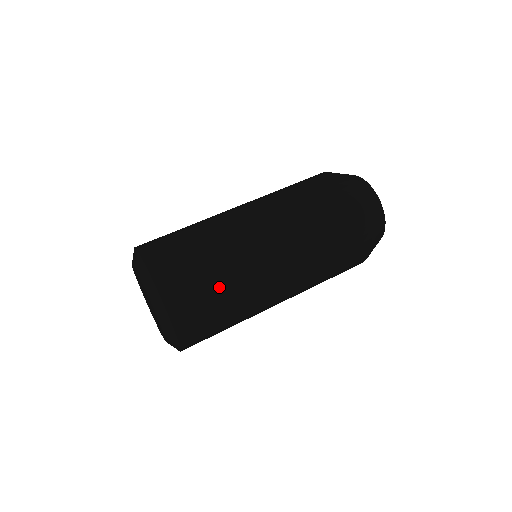
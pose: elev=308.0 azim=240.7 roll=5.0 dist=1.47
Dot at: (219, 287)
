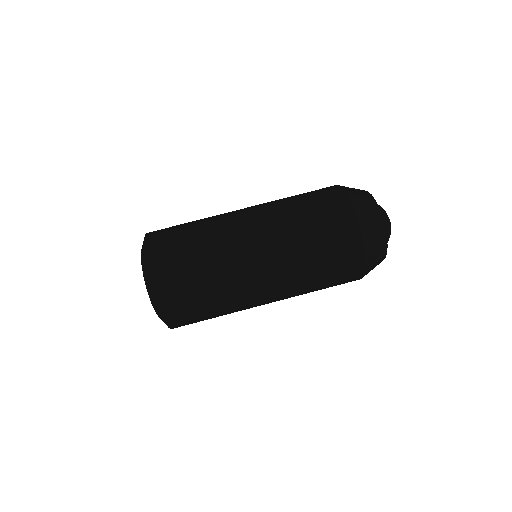
Dot at: occluded
